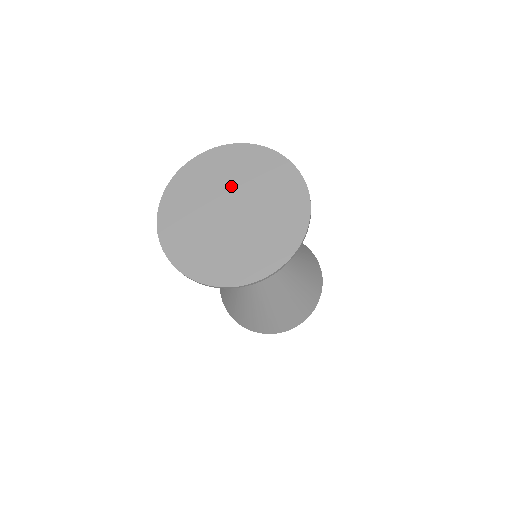
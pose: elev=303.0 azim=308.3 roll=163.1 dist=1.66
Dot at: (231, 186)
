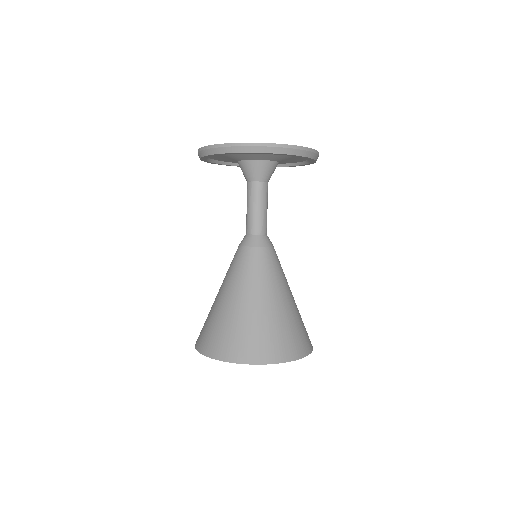
Dot at: occluded
